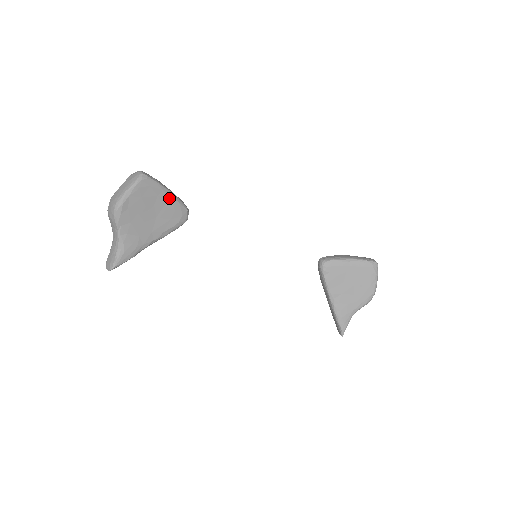
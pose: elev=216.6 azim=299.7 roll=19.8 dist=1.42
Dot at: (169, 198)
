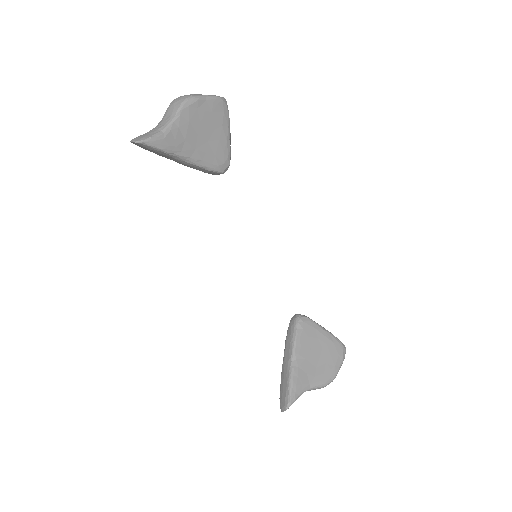
Dot at: (227, 138)
